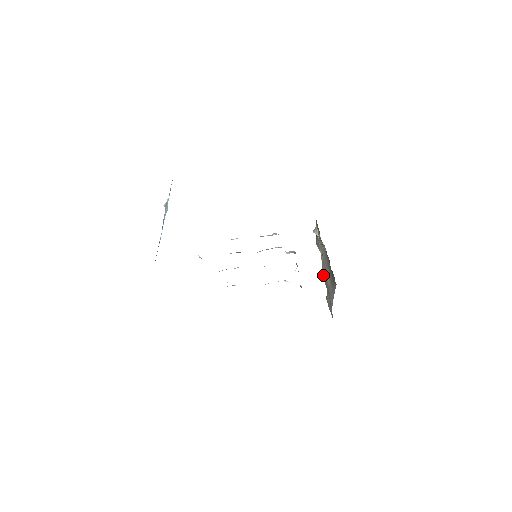
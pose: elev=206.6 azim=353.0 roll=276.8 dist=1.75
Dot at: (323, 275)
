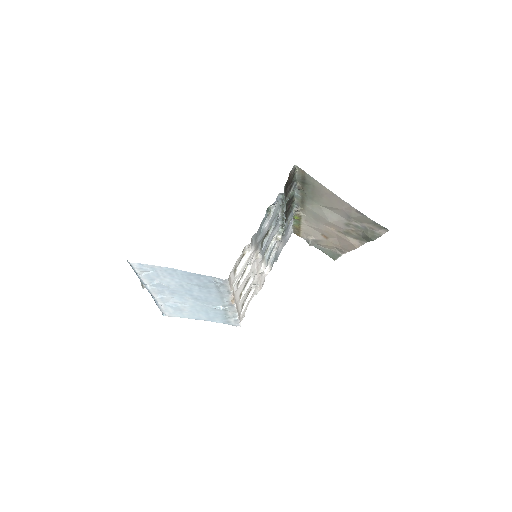
Dot at: (350, 242)
